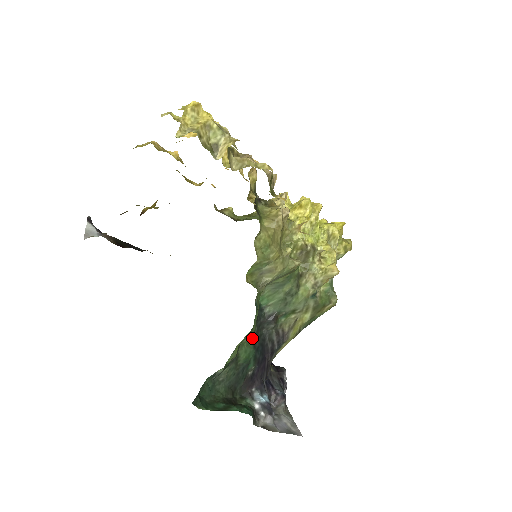
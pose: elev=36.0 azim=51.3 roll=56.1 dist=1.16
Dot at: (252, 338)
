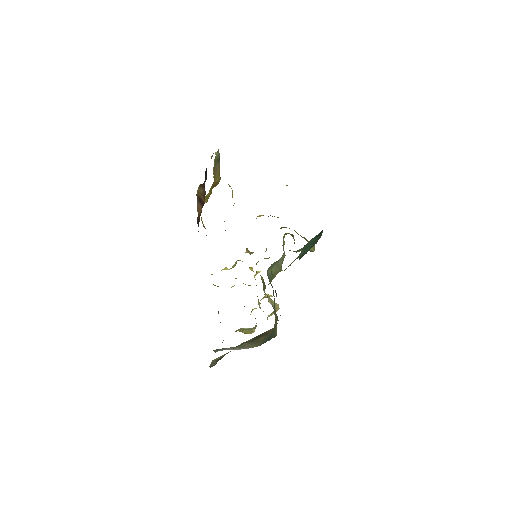
Dot at: occluded
